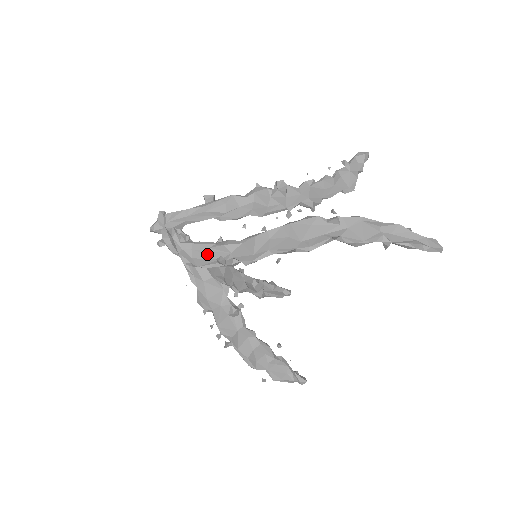
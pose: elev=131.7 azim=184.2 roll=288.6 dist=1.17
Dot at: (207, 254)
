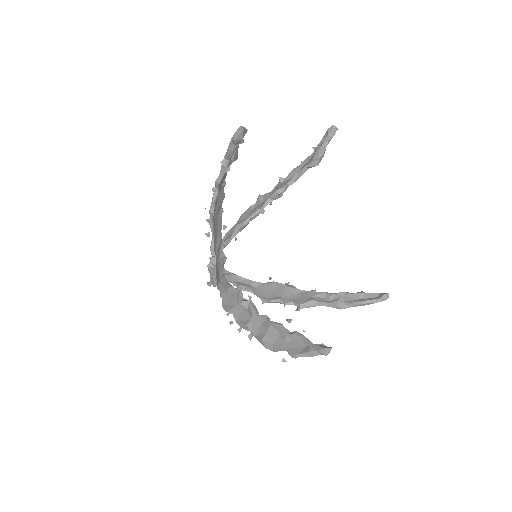
Dot at: occluded
